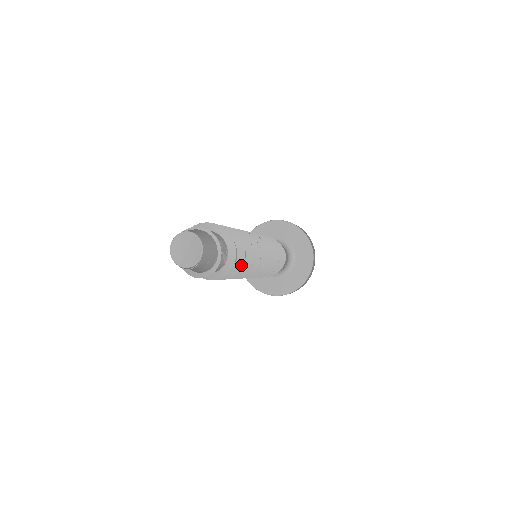
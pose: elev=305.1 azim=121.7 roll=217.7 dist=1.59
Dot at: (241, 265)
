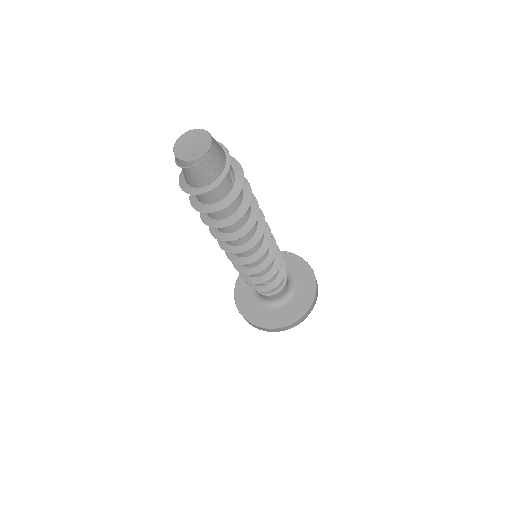
Dot at: (249, 201)
